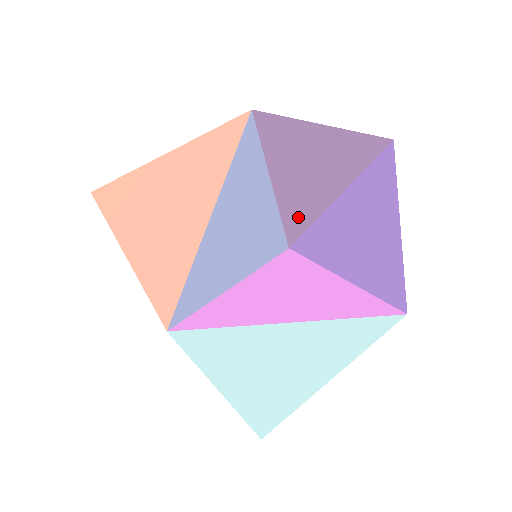
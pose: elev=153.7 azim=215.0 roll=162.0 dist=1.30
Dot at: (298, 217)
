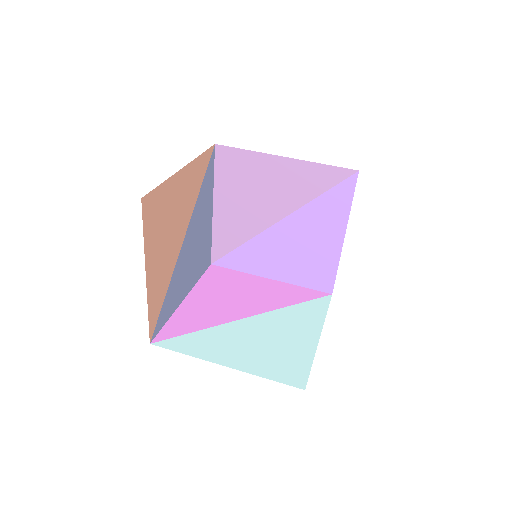
Dot at: (237, 233)
